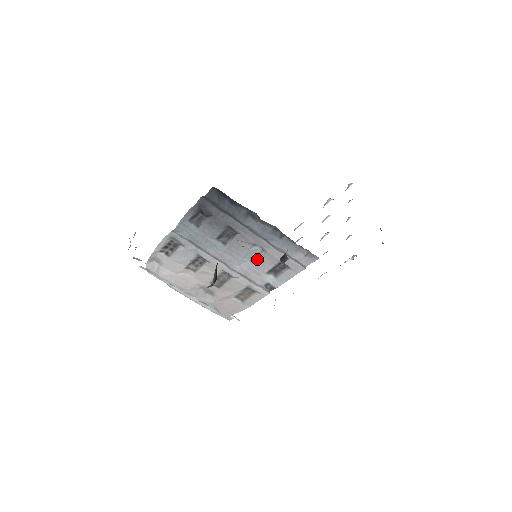
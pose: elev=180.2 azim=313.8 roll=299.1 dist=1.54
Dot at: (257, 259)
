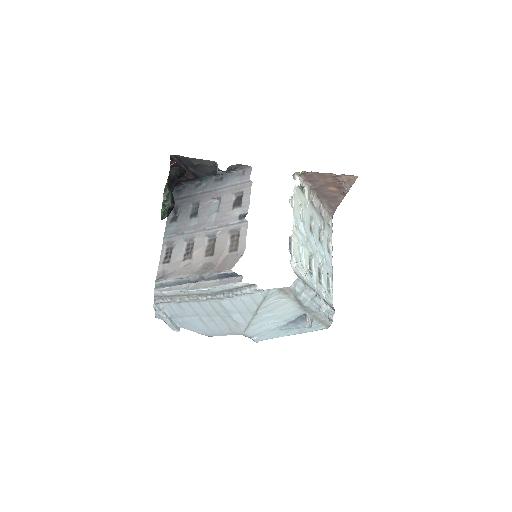
Dot at: (221, 207)
